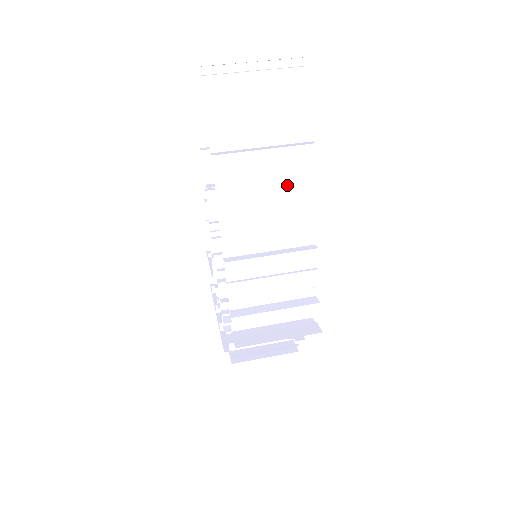
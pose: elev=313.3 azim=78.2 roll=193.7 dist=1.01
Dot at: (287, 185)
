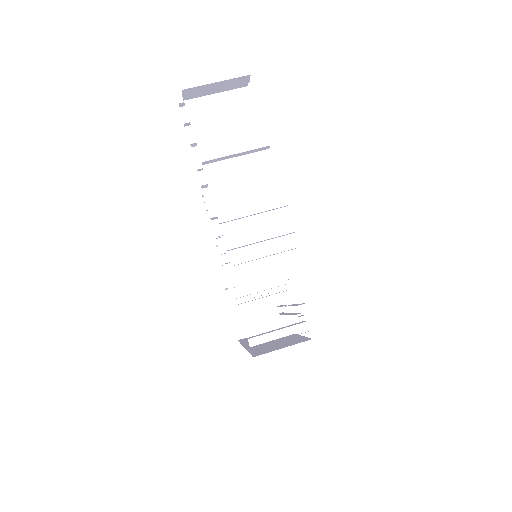
Dot at: (253, 160)
